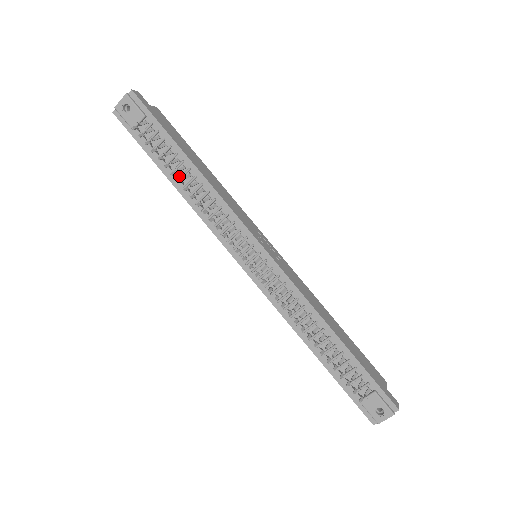
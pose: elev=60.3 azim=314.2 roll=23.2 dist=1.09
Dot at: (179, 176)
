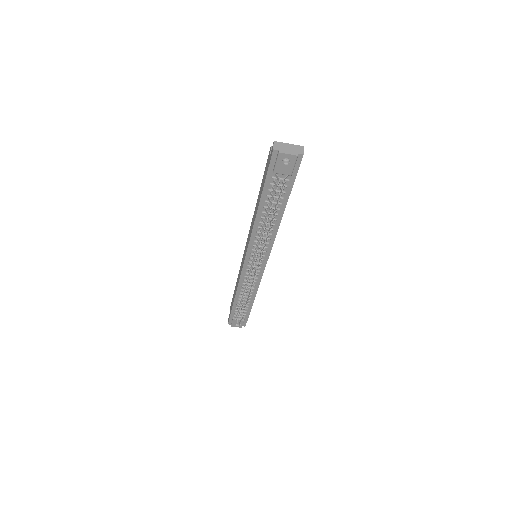
Dot at: (267, 211)
